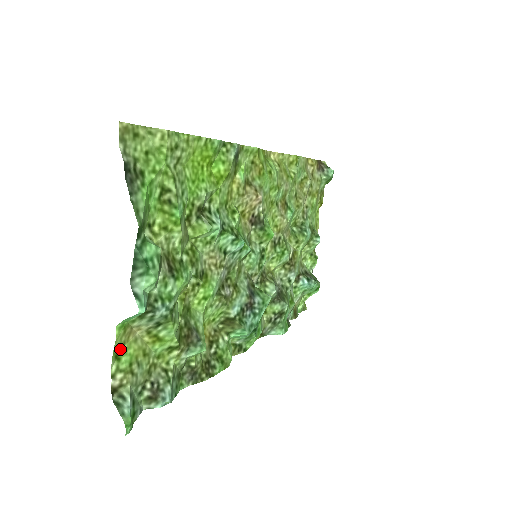
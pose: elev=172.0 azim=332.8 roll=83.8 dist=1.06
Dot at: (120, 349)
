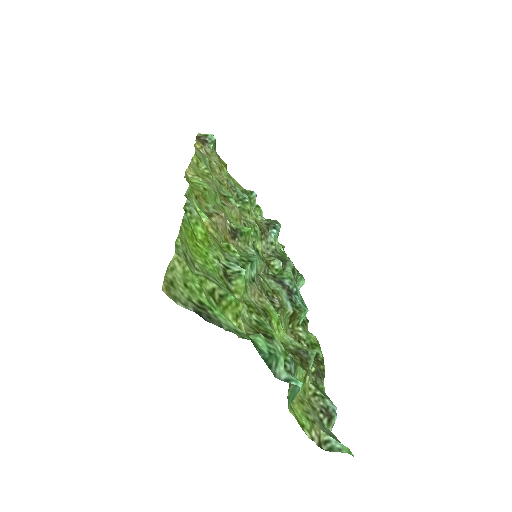
Dot at: (297, 420)
